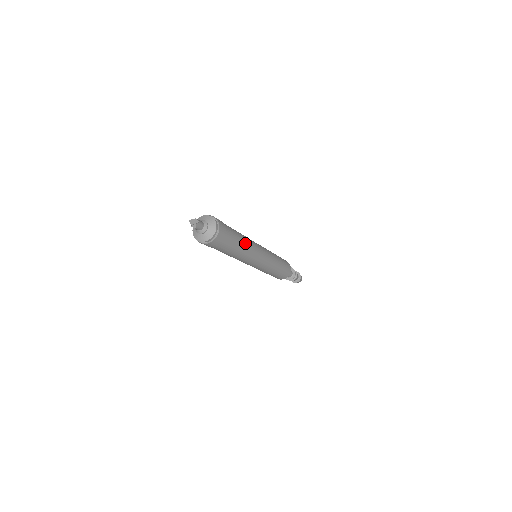
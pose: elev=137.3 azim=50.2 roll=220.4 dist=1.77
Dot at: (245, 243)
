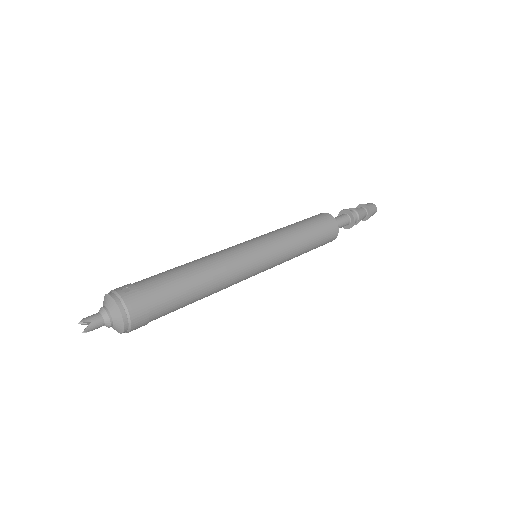
Dot at: (205, 279)
